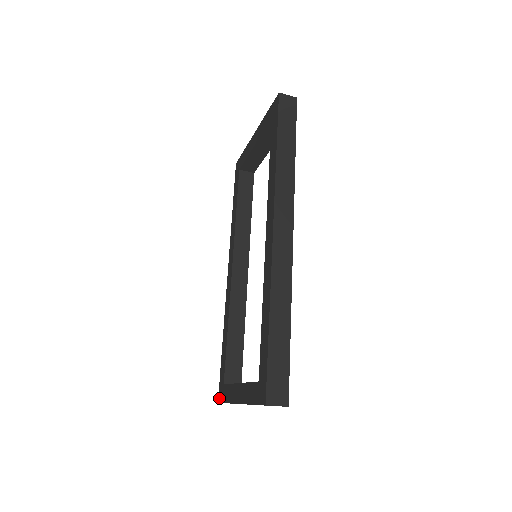
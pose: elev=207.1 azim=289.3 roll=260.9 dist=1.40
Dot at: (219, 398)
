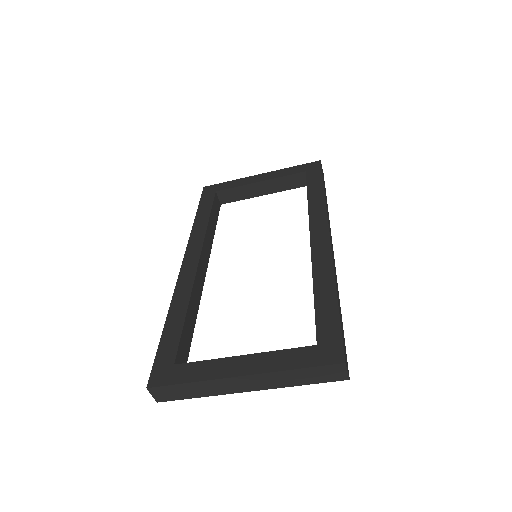
Dot at: (154, 381)
